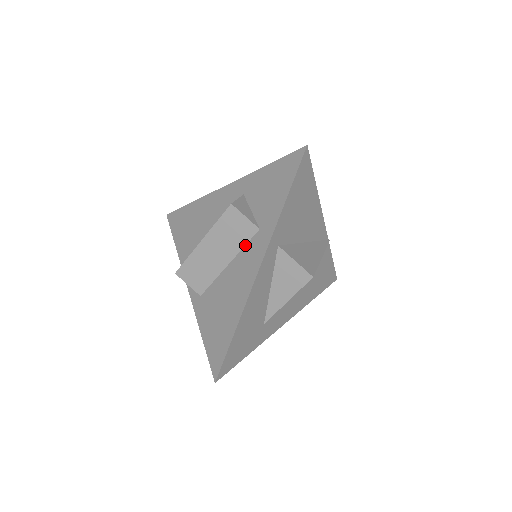
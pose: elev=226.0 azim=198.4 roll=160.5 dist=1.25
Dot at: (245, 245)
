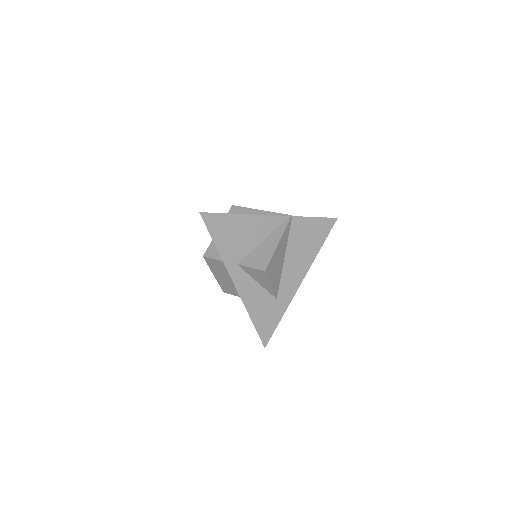
Dot at: occluded
